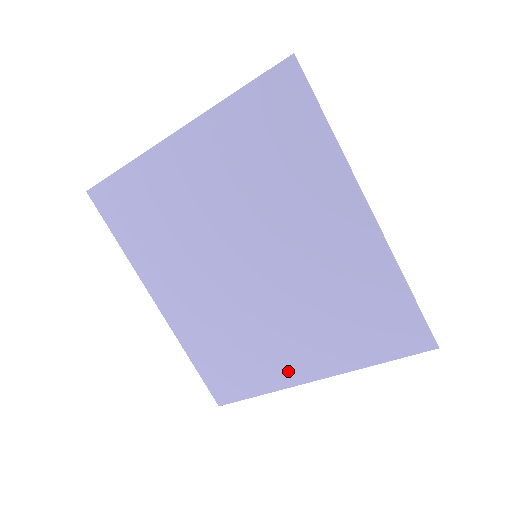
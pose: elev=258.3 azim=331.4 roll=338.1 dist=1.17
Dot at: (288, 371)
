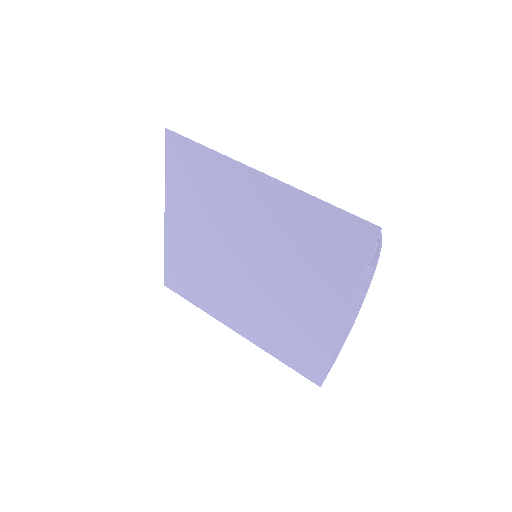
Dot at: (327, 325)
